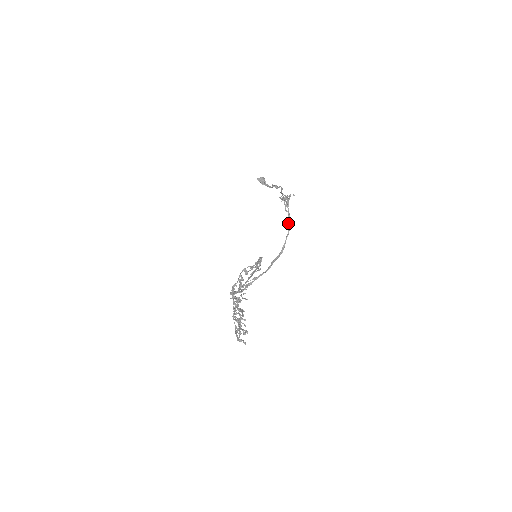
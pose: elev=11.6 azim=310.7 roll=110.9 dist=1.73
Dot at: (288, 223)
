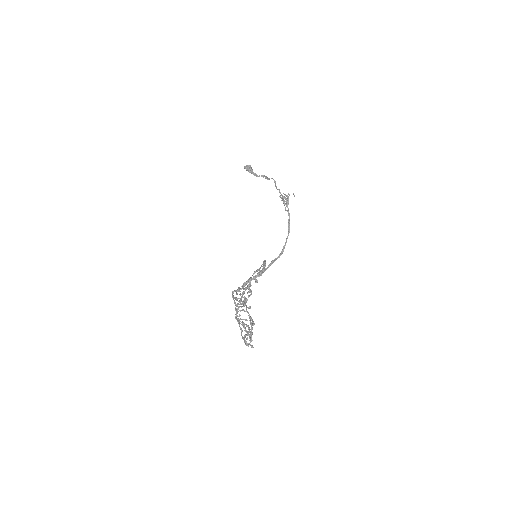
Dot at: (288, 223)
